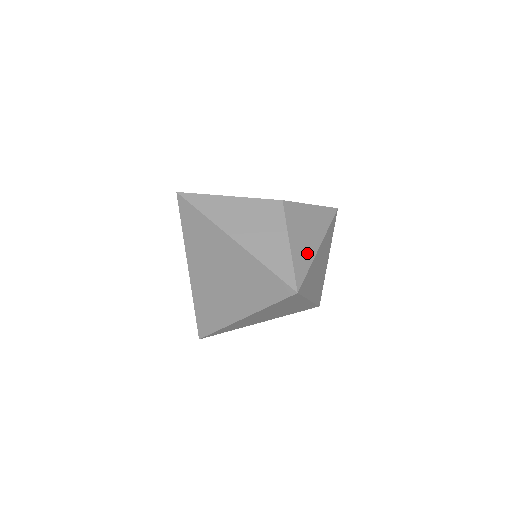
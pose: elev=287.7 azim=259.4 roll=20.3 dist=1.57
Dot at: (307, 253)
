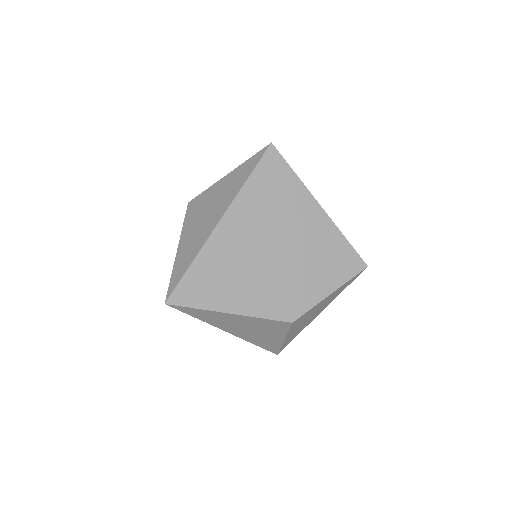
Dot at: occluded
